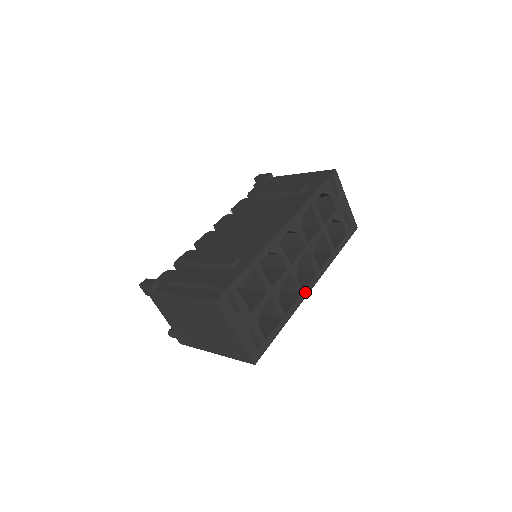
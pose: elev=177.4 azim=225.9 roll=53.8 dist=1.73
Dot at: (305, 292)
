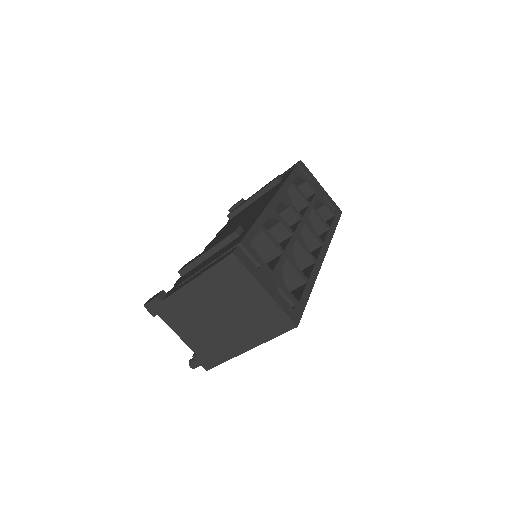
Dot at: (319, 261)
